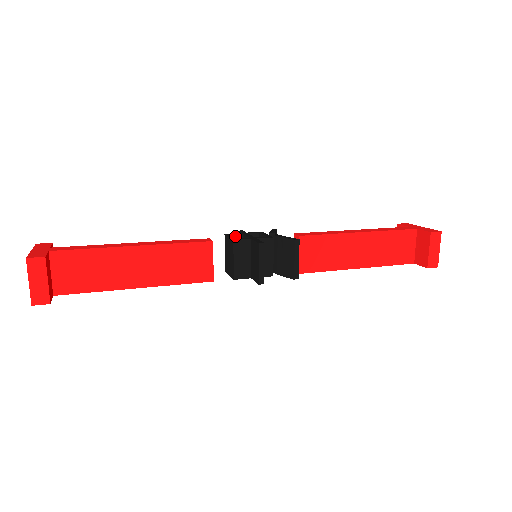
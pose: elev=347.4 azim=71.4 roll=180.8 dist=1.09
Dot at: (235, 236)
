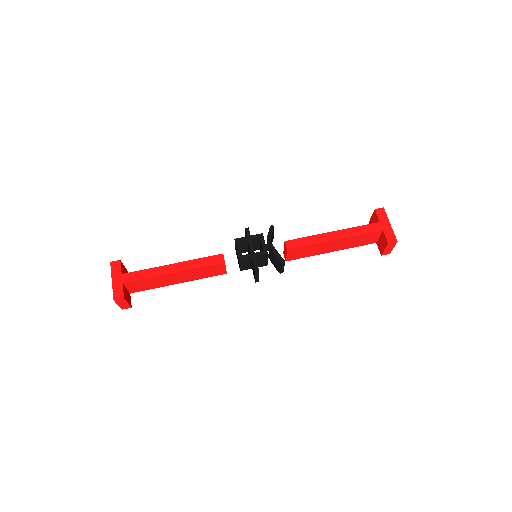
Dot at: (242, 241)
